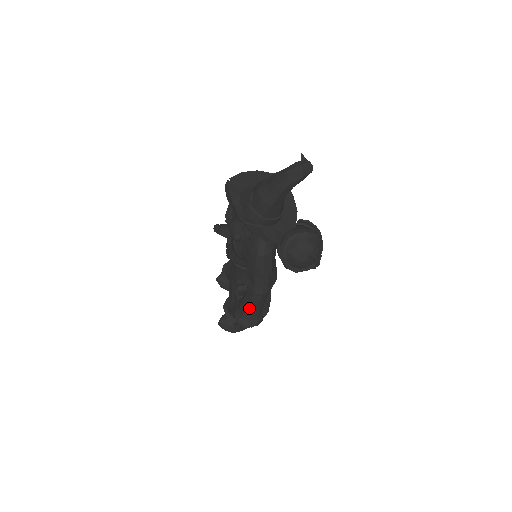
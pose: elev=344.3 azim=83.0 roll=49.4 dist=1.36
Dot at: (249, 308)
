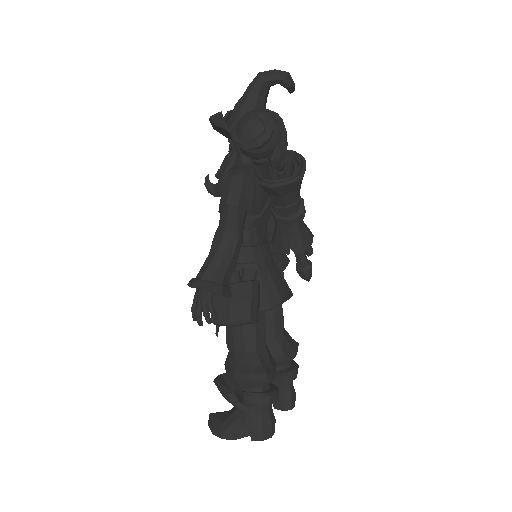
Dot at: (206, 262)
